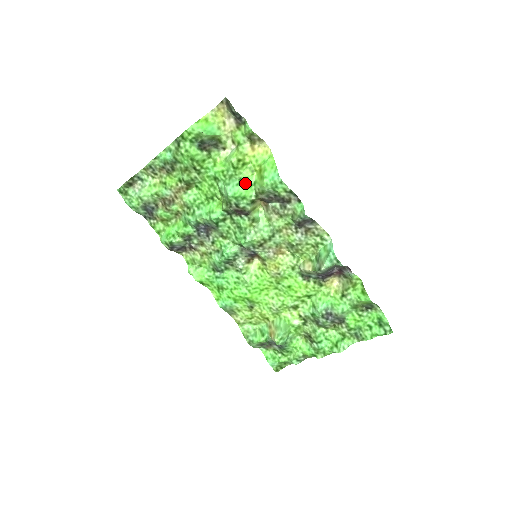
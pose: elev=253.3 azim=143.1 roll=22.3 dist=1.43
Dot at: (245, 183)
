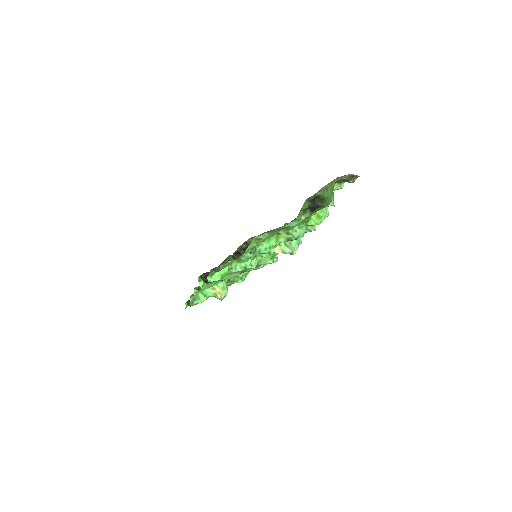
Dot at: (307, 222)
